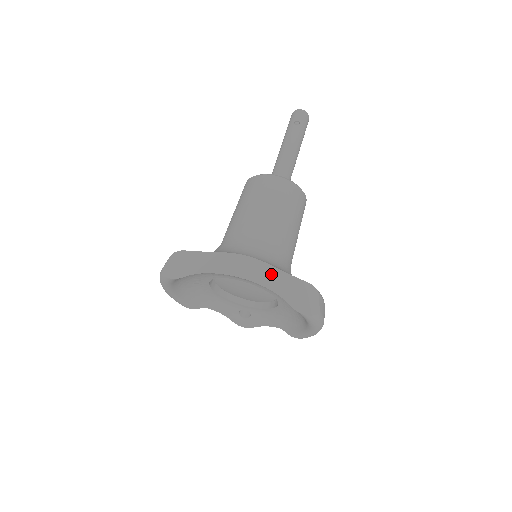
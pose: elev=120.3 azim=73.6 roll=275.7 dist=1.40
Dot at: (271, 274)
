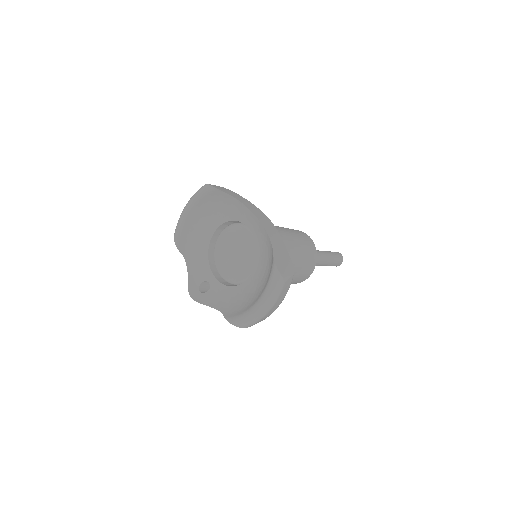
Dot at: (276, 235)
